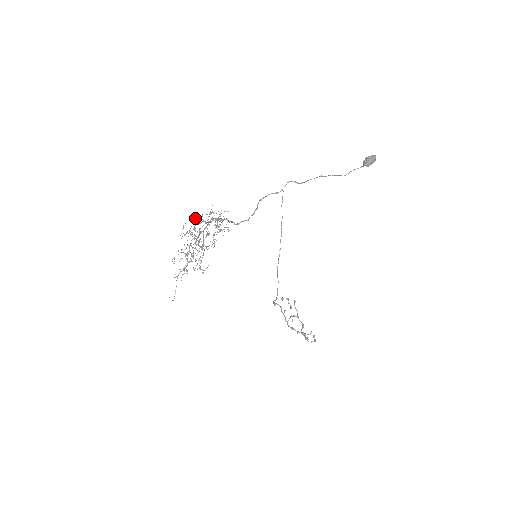
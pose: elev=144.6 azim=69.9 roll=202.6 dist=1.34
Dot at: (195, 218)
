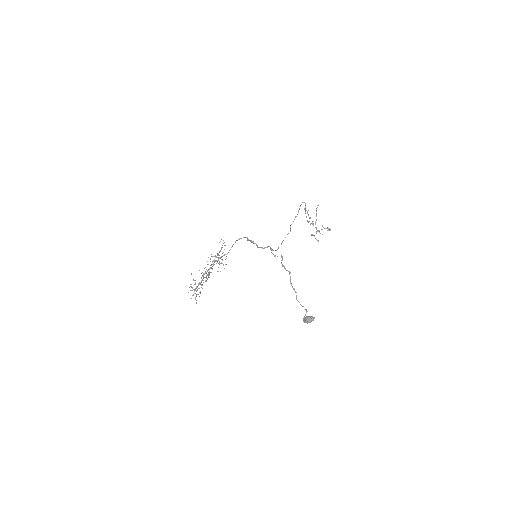
Dot at: (194, 289)
